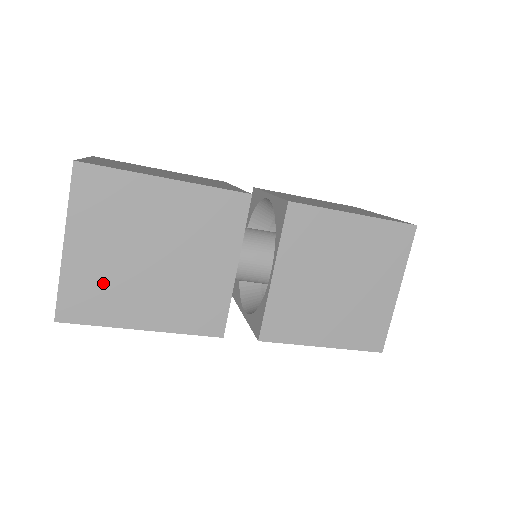
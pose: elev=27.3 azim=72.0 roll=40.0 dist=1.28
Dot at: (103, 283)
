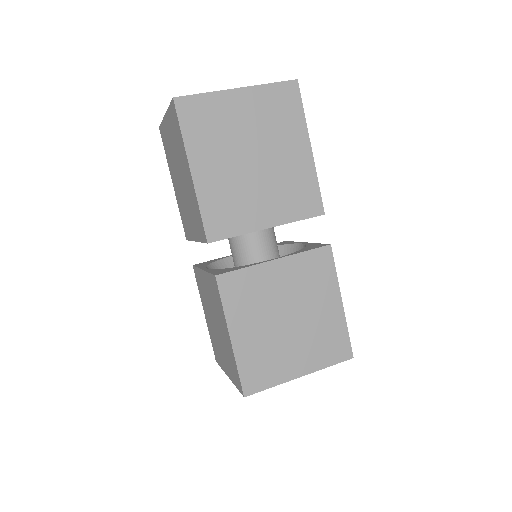
Dot at: (219, 126)
